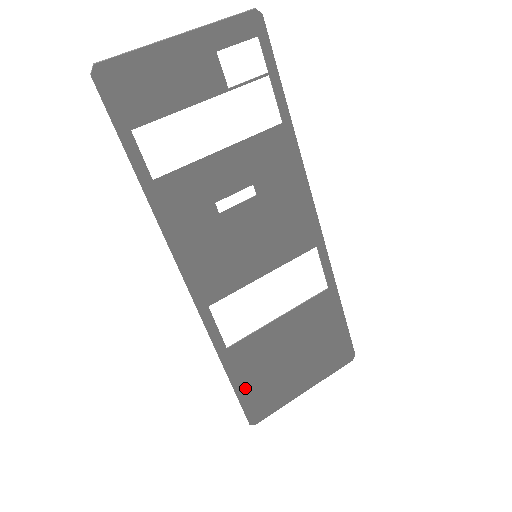
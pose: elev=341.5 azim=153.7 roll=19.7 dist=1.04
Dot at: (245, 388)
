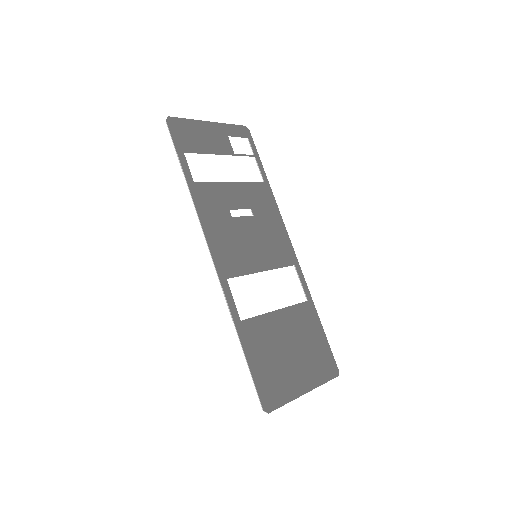
Dot at: (256, 368)
